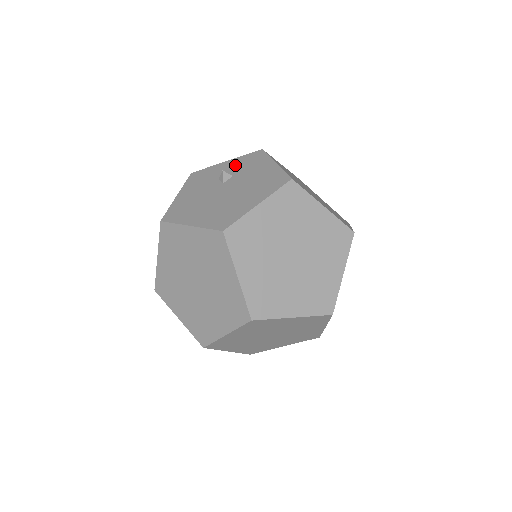
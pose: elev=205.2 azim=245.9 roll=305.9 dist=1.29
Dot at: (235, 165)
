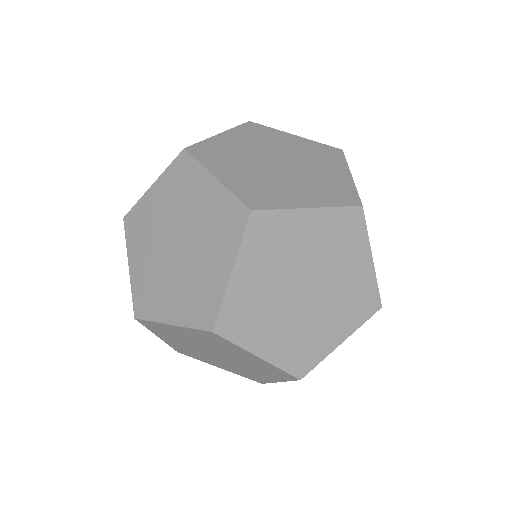
Dot at: occluded
